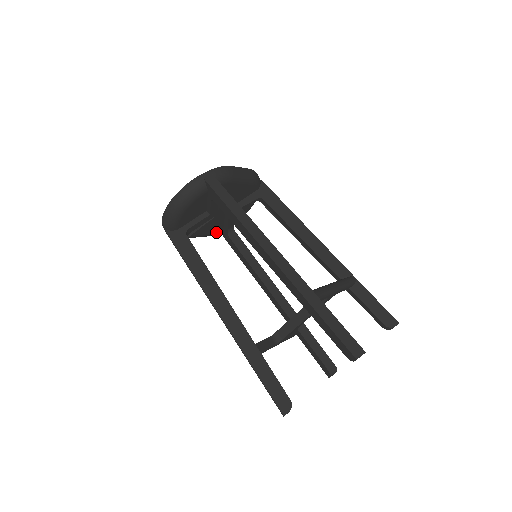
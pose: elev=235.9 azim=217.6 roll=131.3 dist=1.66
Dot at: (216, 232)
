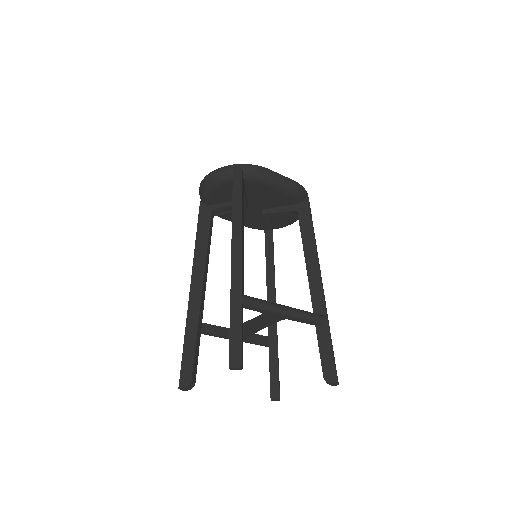
Dot at: (257, 227)
